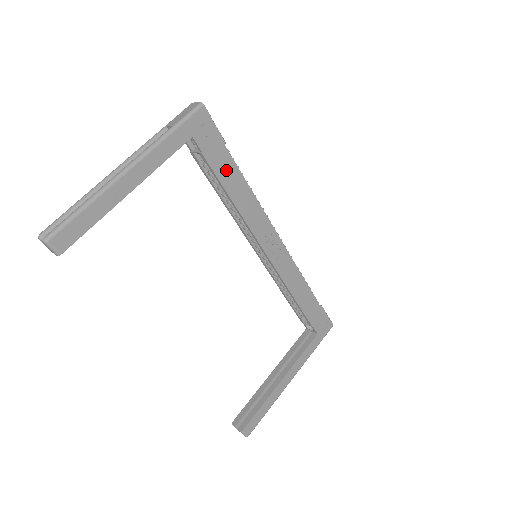
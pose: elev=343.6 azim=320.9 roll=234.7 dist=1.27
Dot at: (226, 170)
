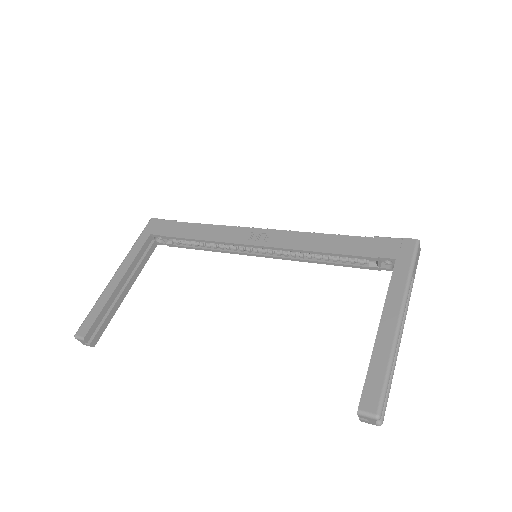
Dot at: (184, 230)
